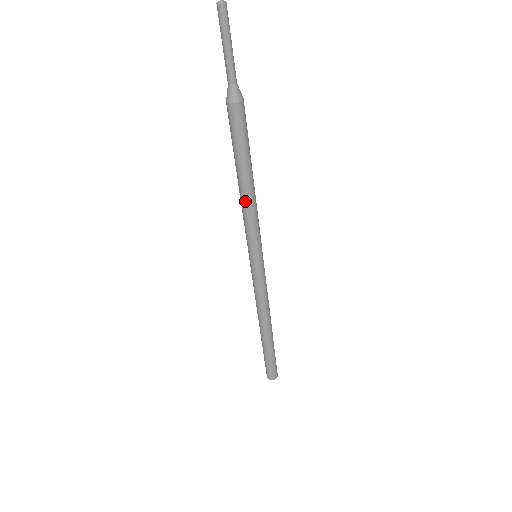
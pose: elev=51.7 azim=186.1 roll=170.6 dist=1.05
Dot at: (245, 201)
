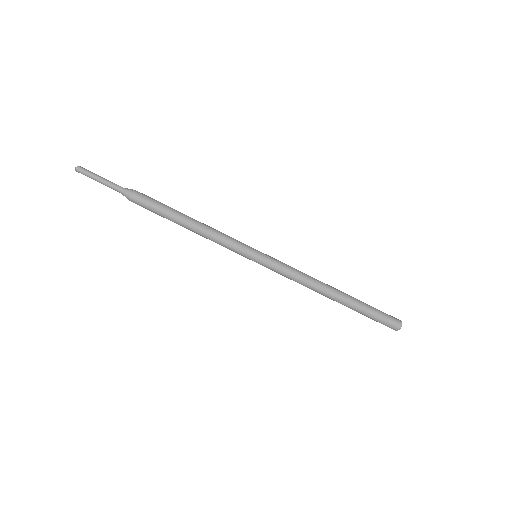
Dot at: (202, 233)
